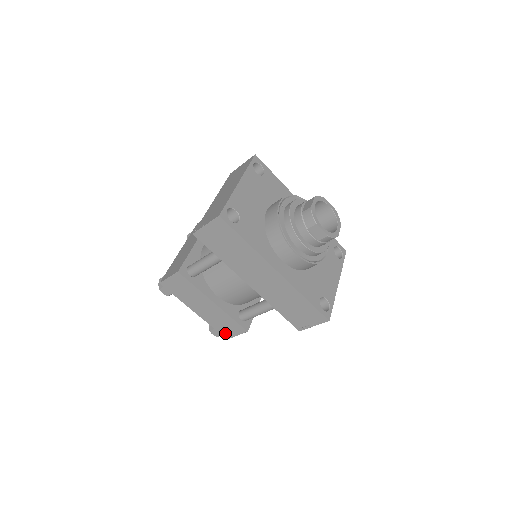
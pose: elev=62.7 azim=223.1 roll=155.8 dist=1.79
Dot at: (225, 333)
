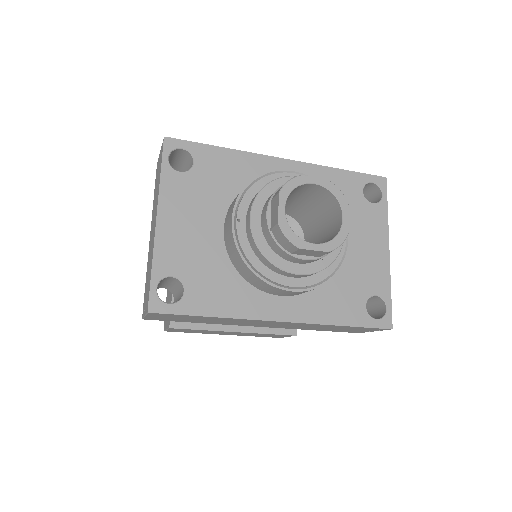
Dot at: occluded
